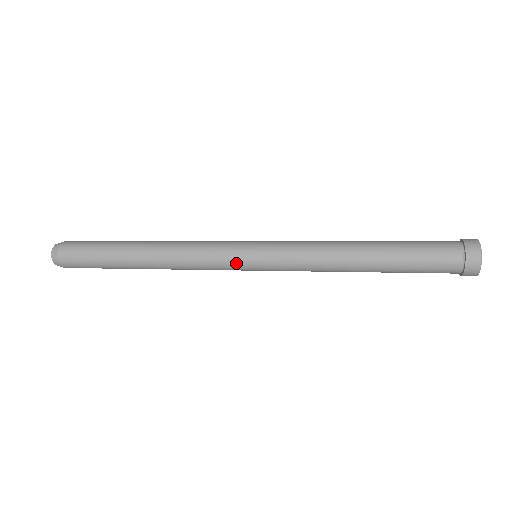
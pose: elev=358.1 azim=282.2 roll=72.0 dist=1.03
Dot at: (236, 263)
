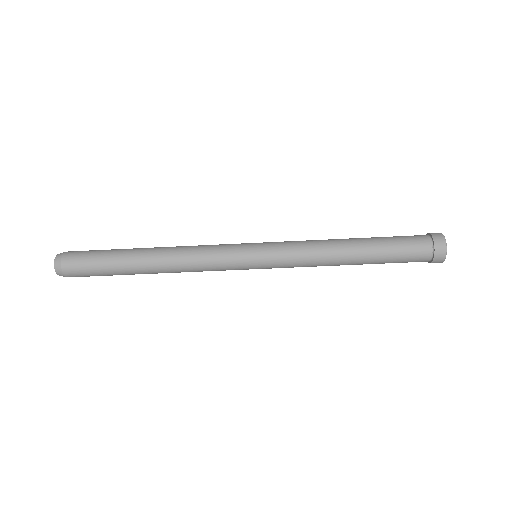
Dot at: (240, 256)
